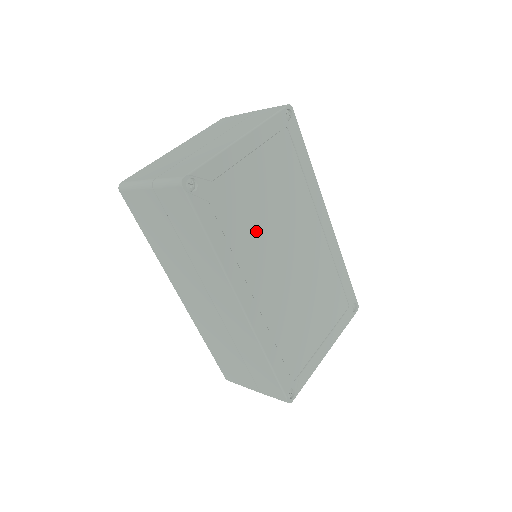
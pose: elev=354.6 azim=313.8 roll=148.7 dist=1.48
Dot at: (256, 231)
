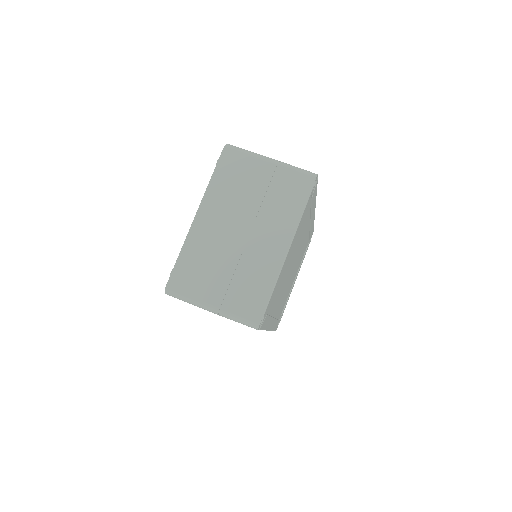
Dot at: (282, 285)
